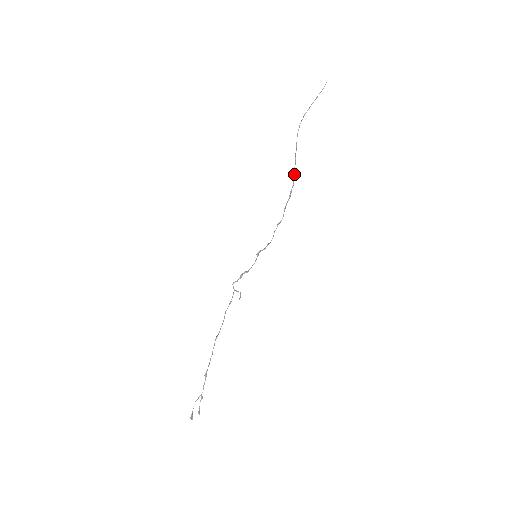
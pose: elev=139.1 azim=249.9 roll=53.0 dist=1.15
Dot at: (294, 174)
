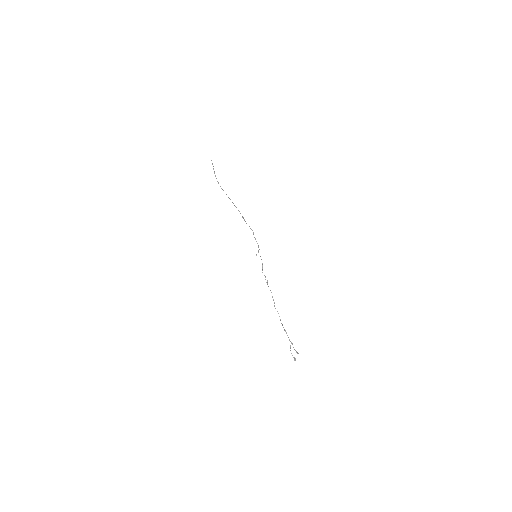
Dot at: occluded
